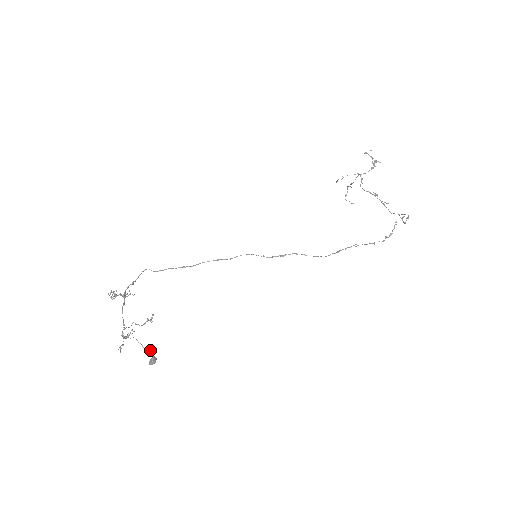
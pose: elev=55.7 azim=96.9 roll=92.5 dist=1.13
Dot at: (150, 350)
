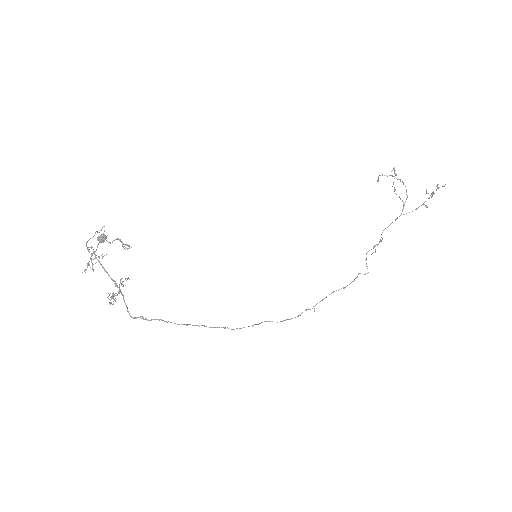
Dot at: occluded
